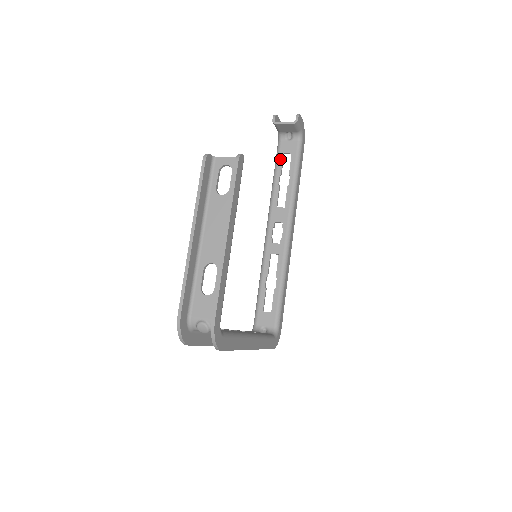
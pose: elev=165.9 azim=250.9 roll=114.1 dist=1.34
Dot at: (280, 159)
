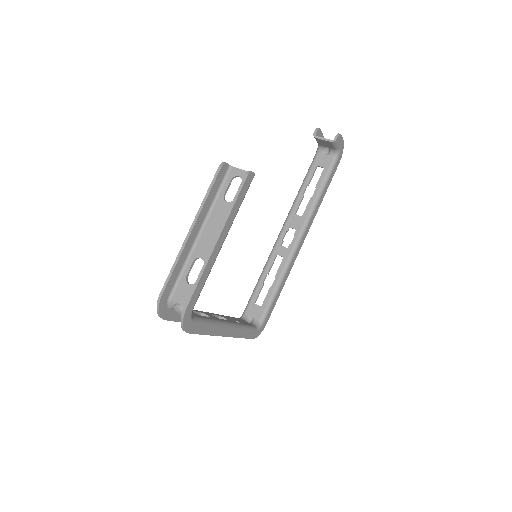
Dot at: (312, 170)
